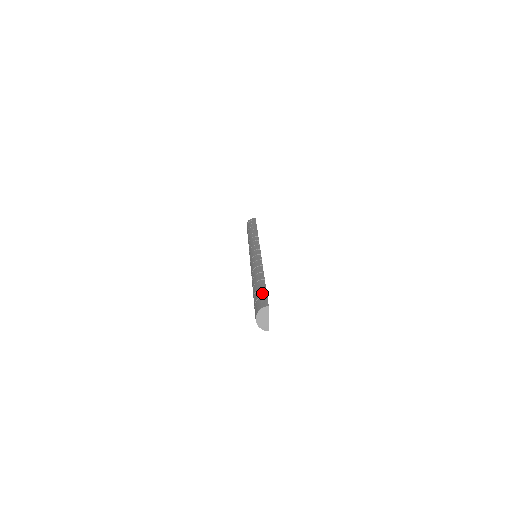
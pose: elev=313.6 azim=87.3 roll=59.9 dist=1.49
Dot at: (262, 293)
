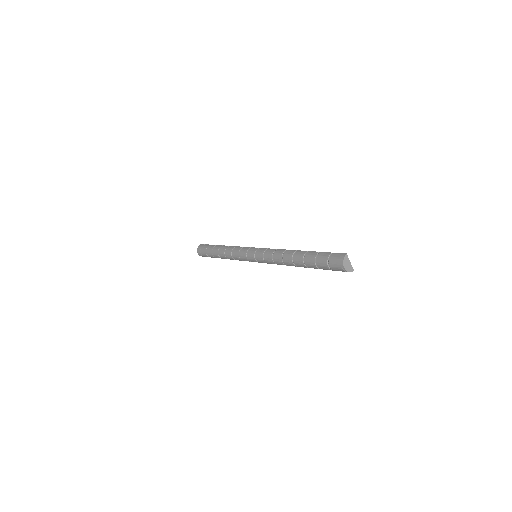
Dot at: (325, 255)
